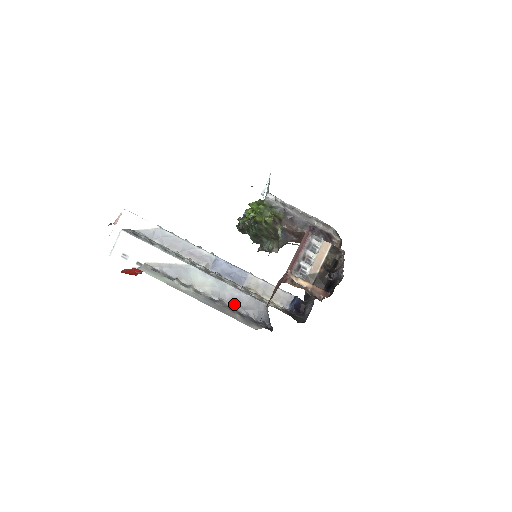
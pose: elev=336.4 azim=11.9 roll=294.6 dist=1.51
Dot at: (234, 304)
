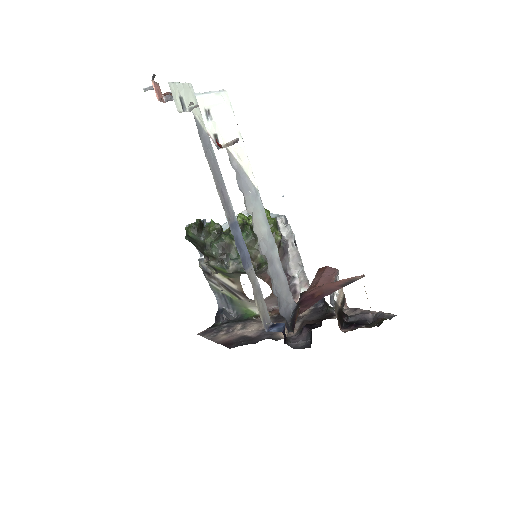
Dot at: (271, 273)
